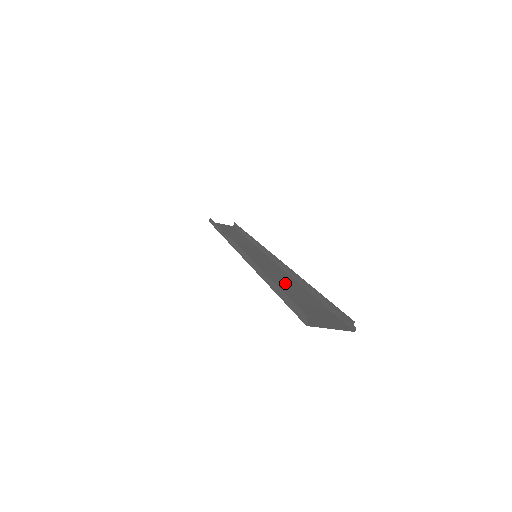
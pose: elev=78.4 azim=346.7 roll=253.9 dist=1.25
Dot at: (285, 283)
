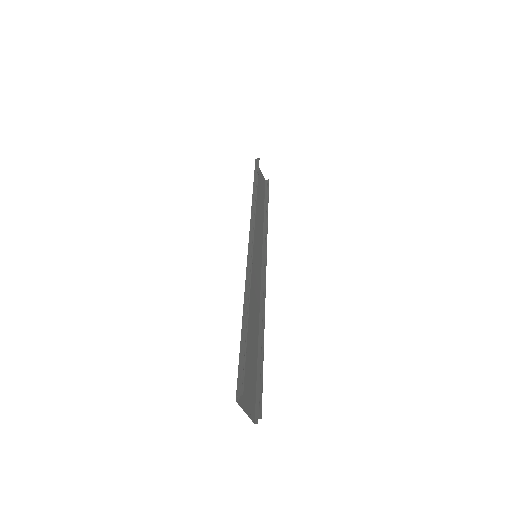
Dot at: (252, 318)
